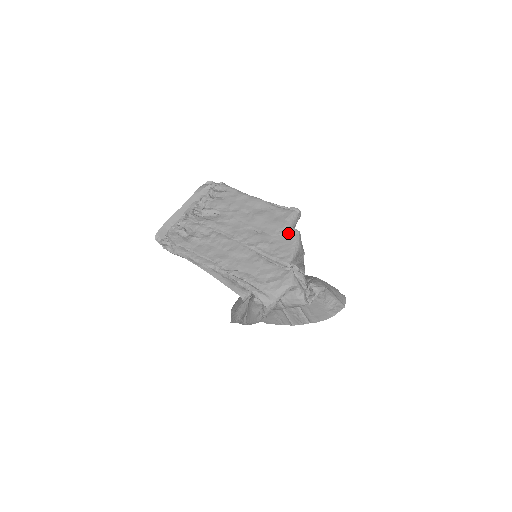
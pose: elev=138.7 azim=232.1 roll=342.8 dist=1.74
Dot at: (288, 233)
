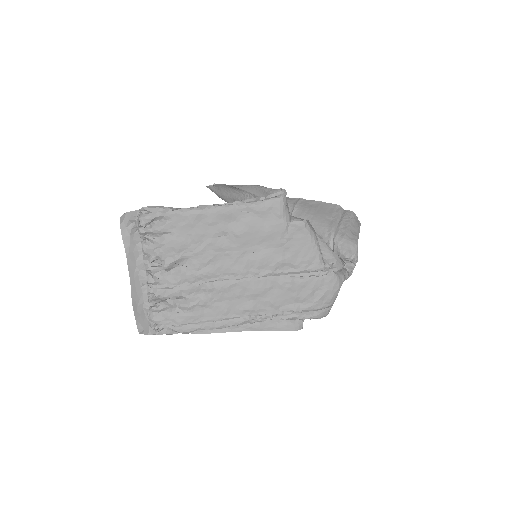
Dot at: (296, 233)
